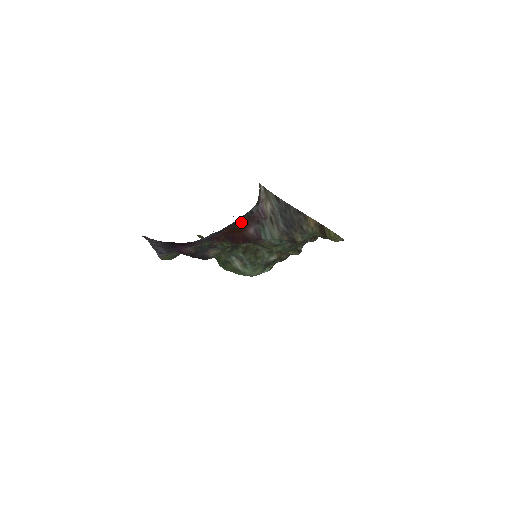
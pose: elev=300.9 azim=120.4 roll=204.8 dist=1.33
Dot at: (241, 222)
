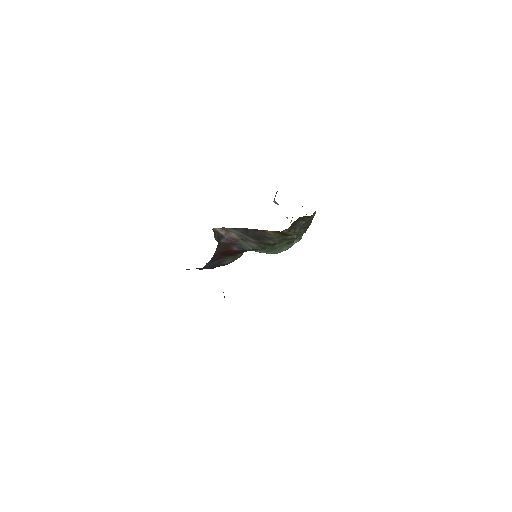
Dot at: (222, 249)
